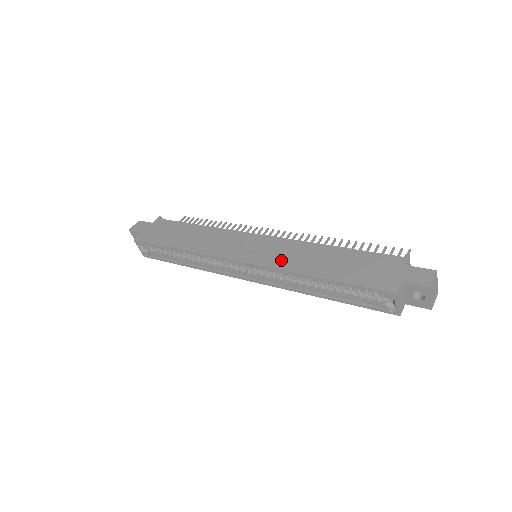
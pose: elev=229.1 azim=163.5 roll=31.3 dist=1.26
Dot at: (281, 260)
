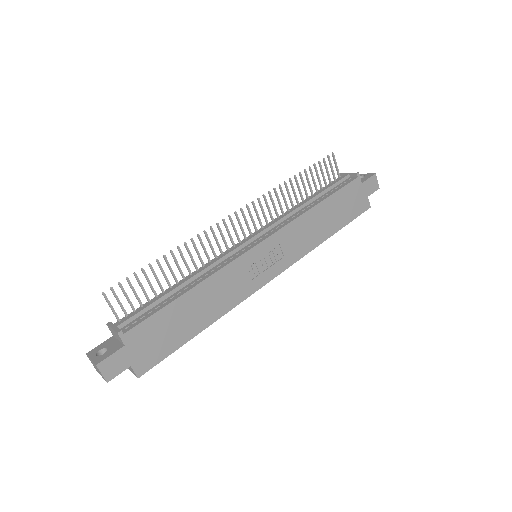
Dot at: (299, 248)
